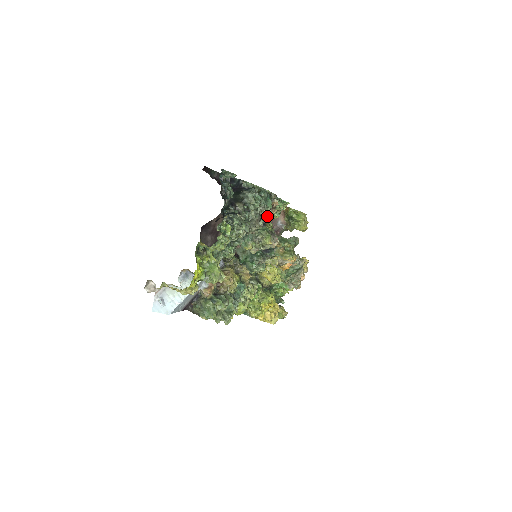
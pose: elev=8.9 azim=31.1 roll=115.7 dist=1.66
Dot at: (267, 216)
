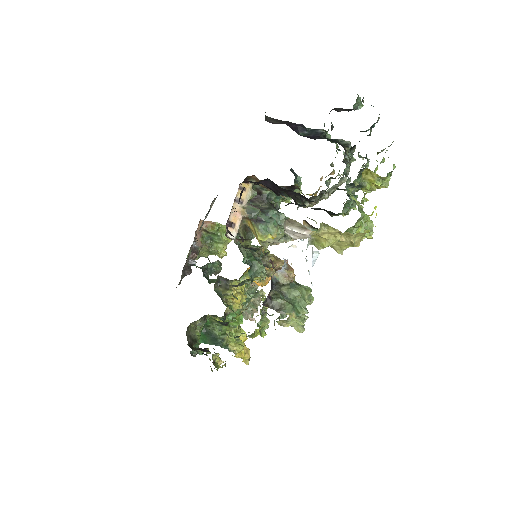
Dot at: occluded
